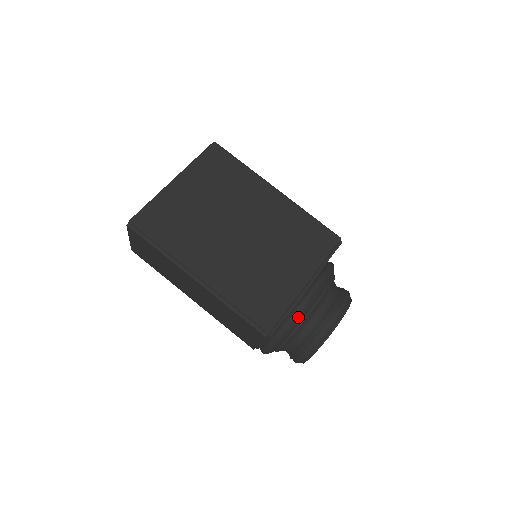
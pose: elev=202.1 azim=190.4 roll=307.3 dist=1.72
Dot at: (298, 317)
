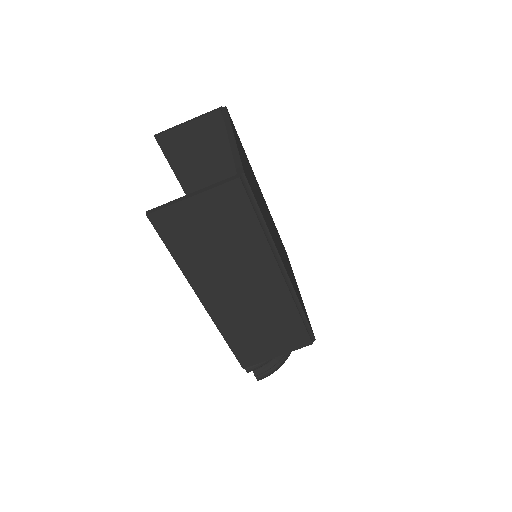
Dot at: occluded
